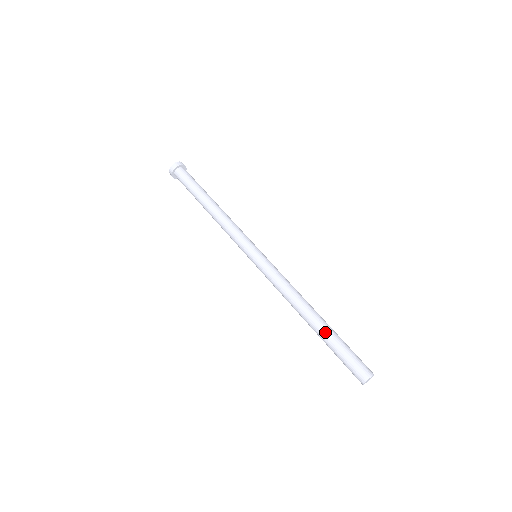
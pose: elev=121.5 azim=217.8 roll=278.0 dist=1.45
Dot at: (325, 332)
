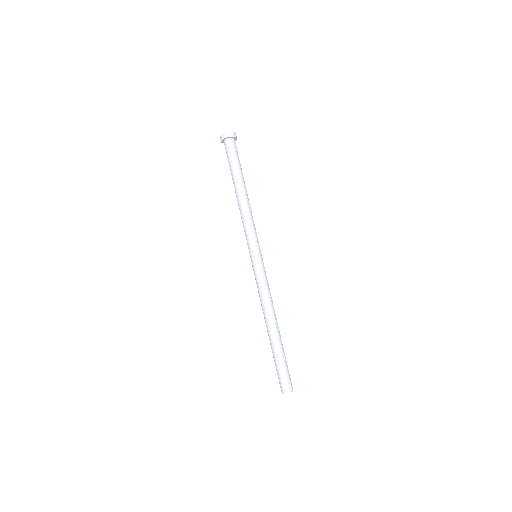
Dot at: (271, 346)
